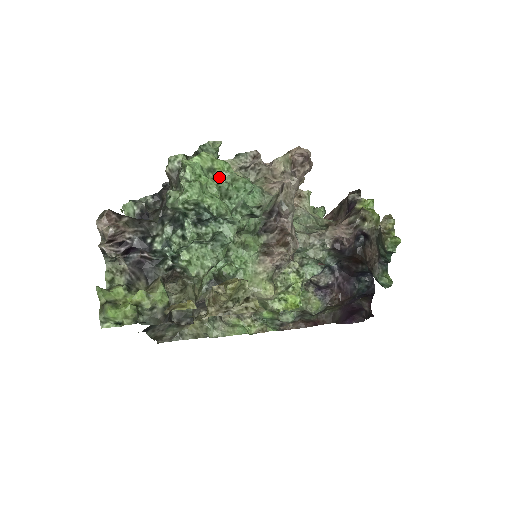
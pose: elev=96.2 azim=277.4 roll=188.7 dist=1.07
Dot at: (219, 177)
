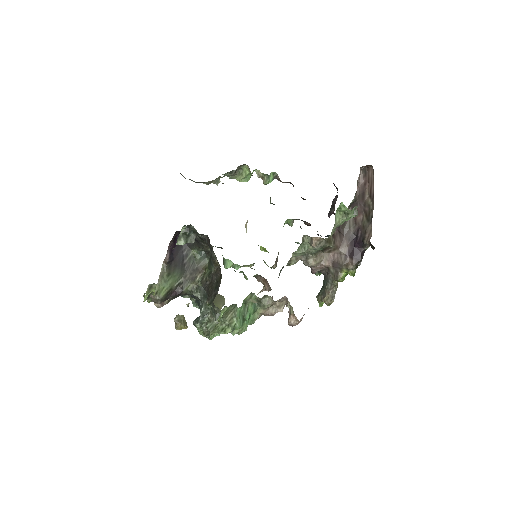
Dot at: occluded
